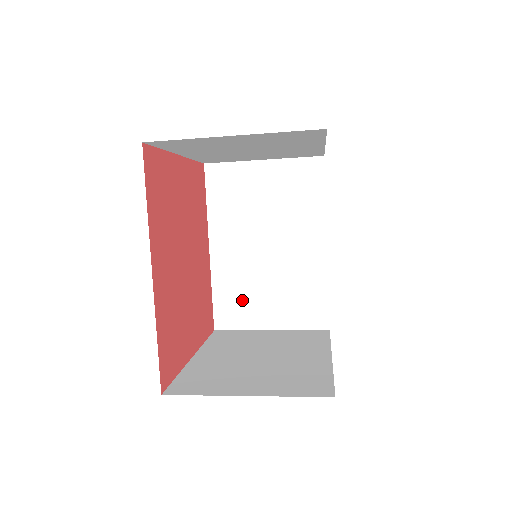
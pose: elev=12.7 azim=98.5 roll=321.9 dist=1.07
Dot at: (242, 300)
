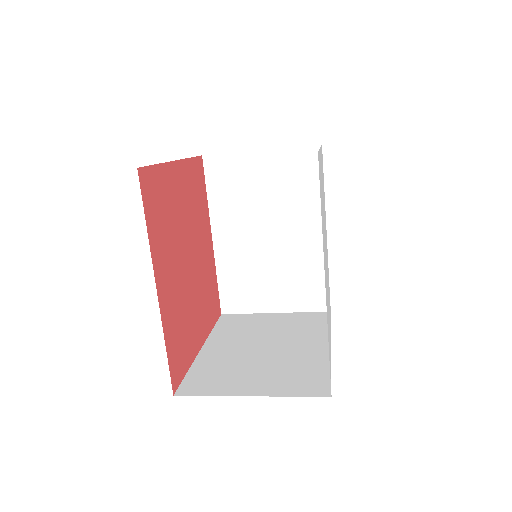
Dot at: (246, 286)
